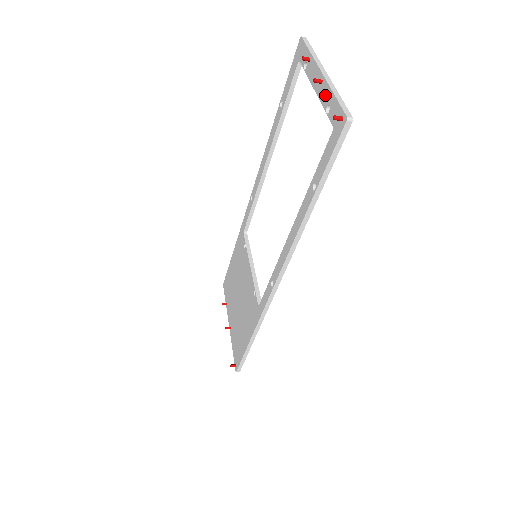
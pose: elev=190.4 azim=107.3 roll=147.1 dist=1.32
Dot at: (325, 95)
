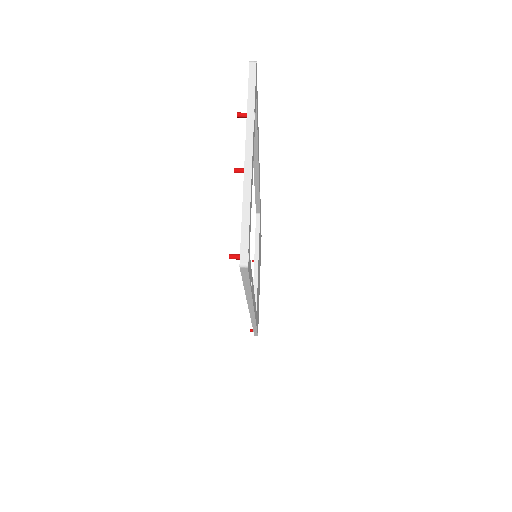
Dot at: occluded
